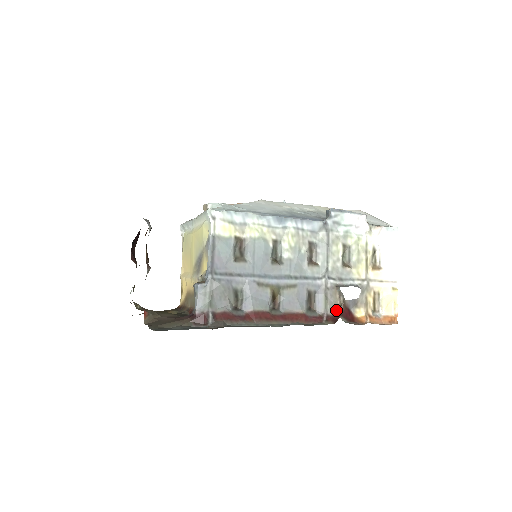
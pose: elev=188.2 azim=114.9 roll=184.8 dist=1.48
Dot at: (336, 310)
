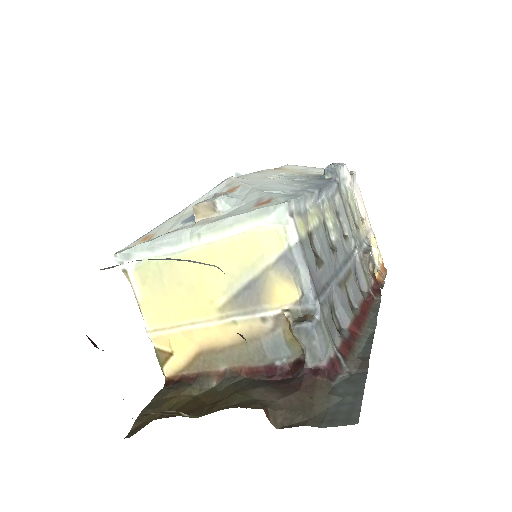
Dot at: (371, 280)
